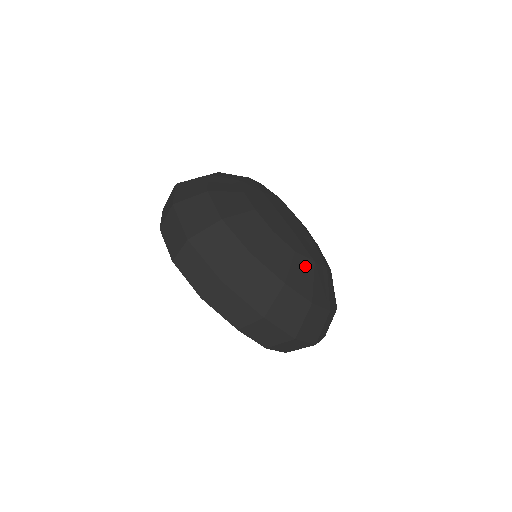
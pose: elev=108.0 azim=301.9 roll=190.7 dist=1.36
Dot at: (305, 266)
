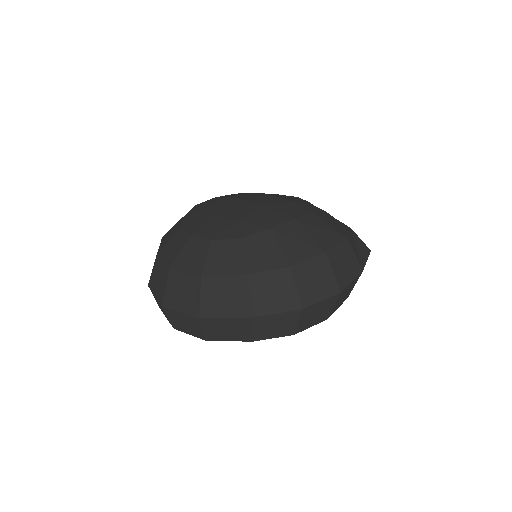
Dot at: (261, 241)
